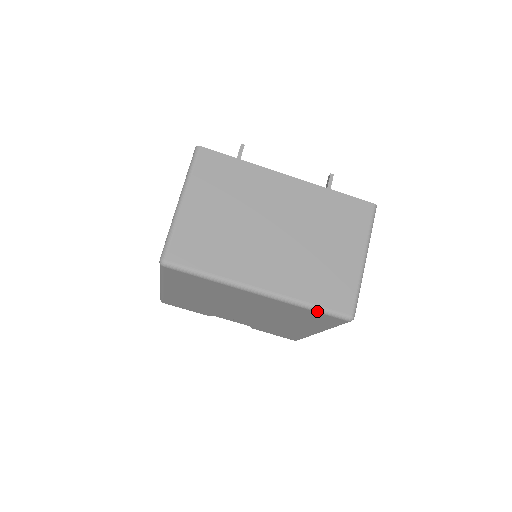
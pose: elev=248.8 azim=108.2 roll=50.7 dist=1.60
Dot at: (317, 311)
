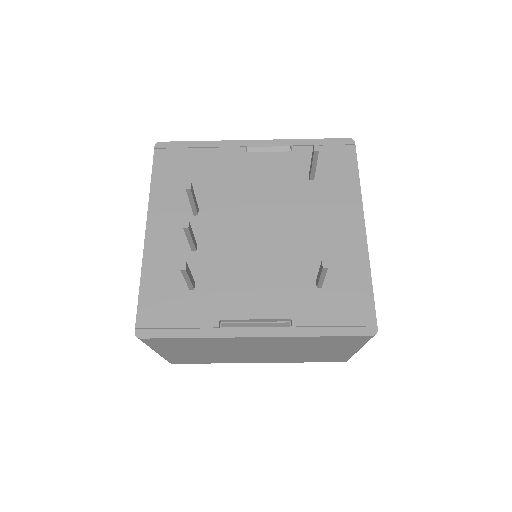
Dot at: occluded
